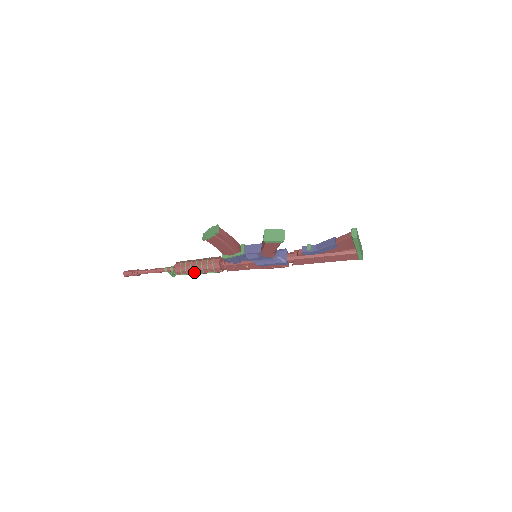
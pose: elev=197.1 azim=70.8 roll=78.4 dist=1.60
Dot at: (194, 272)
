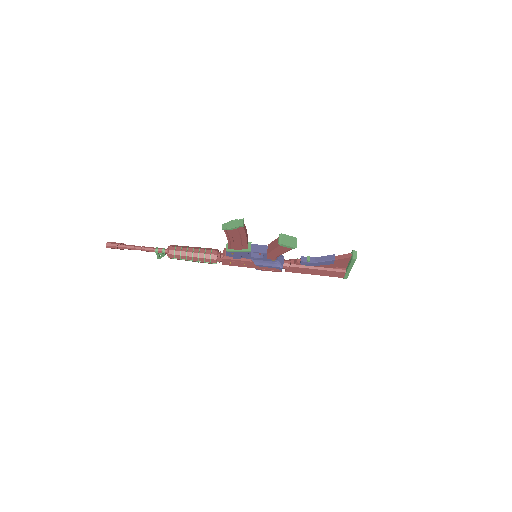
Dot at: (188, 258)
